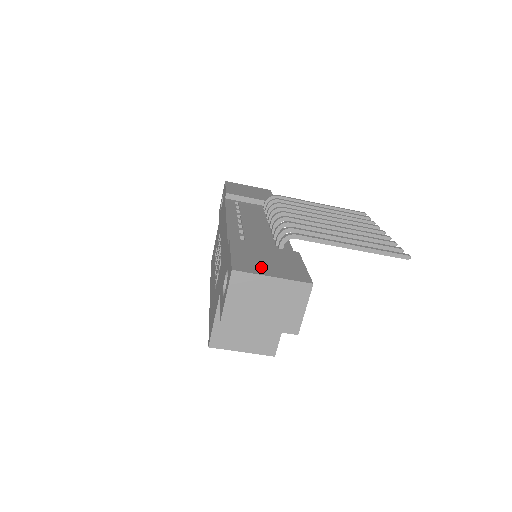
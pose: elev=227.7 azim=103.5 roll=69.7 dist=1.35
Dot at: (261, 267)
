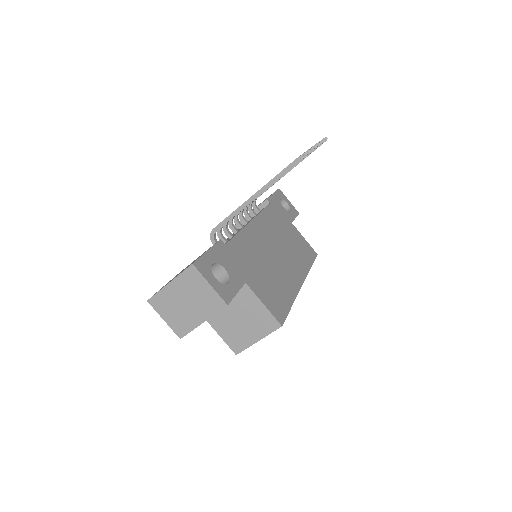
Dot at: occluded
